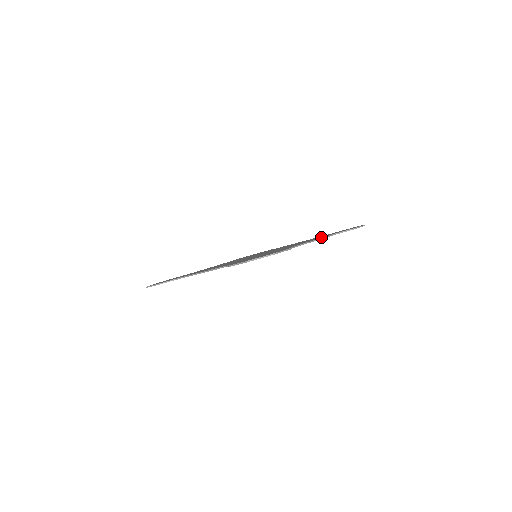
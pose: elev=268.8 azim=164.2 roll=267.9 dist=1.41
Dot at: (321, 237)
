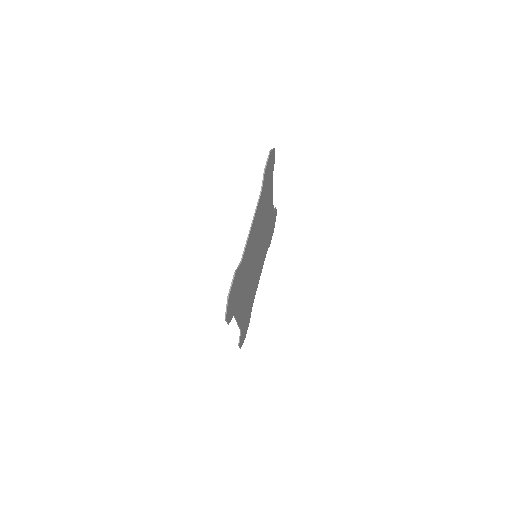
Dot at: (271, 211)
